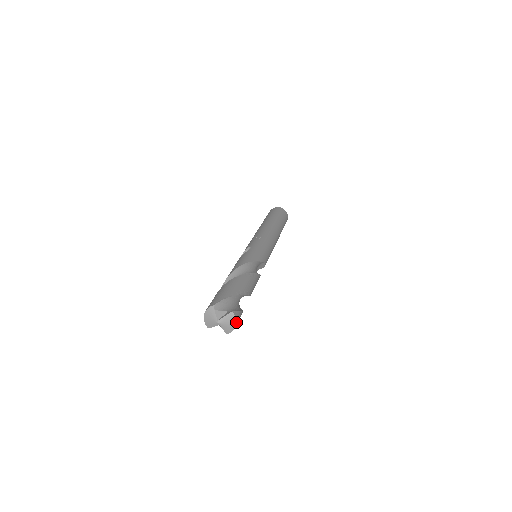
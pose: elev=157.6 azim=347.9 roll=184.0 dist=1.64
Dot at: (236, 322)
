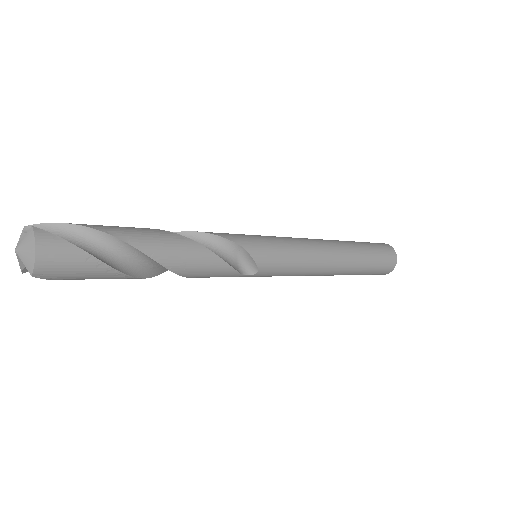
Dot at: (35, 245)
